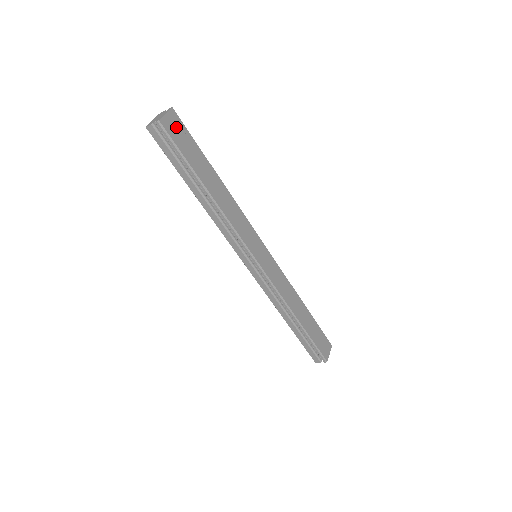
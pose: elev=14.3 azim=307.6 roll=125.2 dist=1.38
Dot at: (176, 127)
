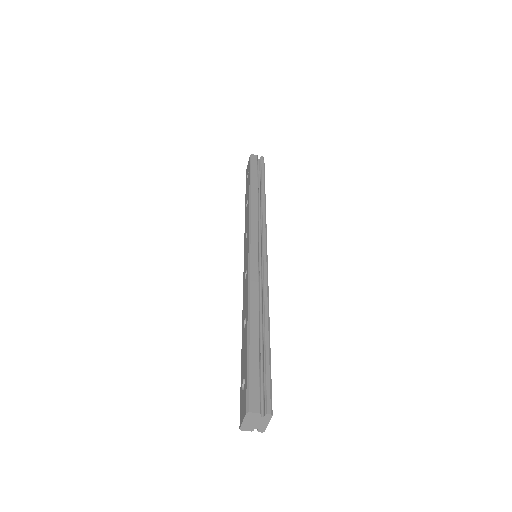
Dot at: occluded
